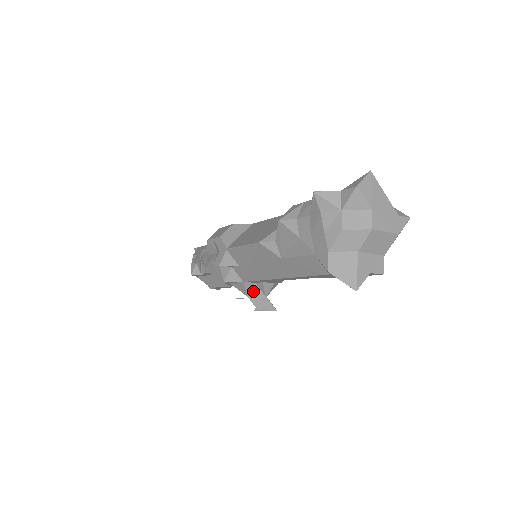
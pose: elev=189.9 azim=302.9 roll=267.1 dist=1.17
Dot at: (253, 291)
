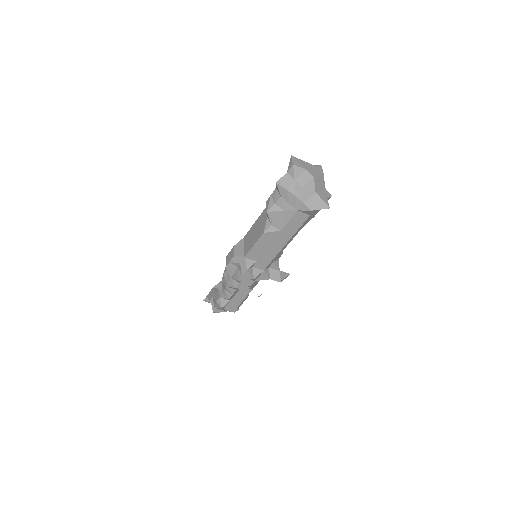
Dot at: (271, 273)
